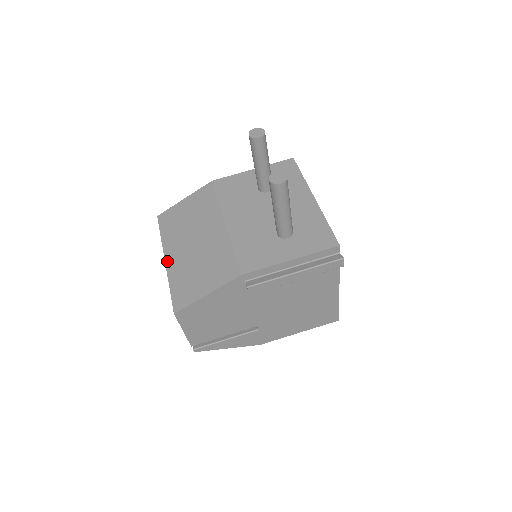
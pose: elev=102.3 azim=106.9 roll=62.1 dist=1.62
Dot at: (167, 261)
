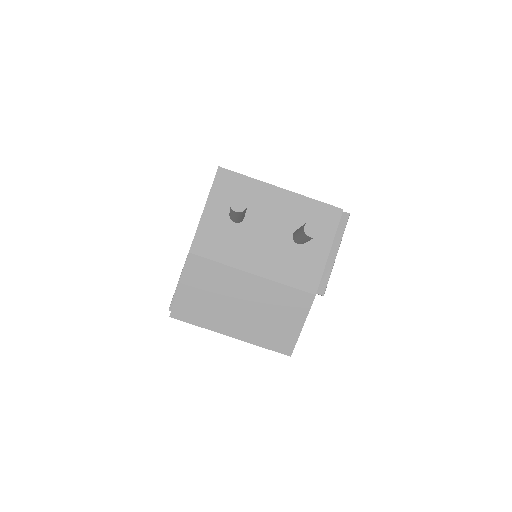
Dot at: (234, 336)
